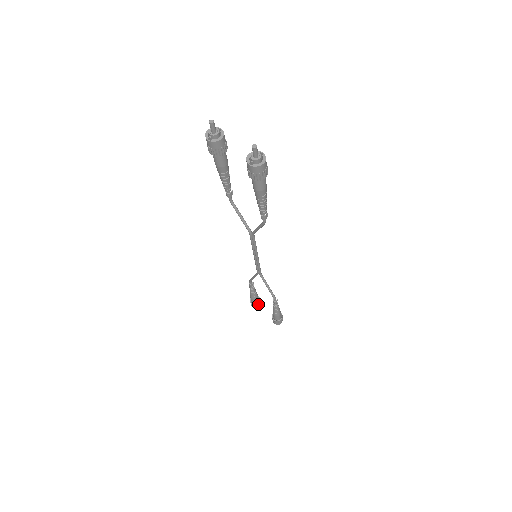
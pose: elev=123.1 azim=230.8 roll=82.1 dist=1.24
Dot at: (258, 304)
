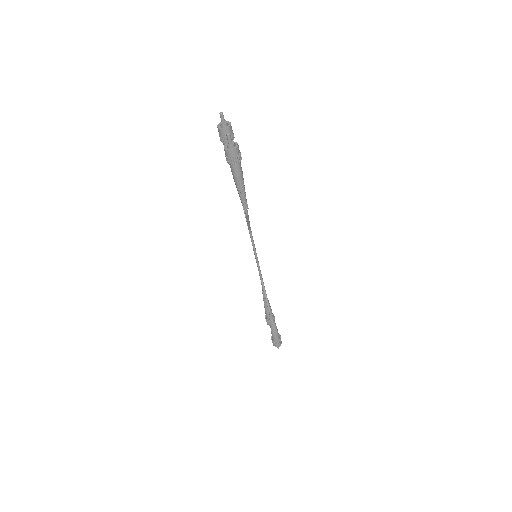
Dot at: occluded
